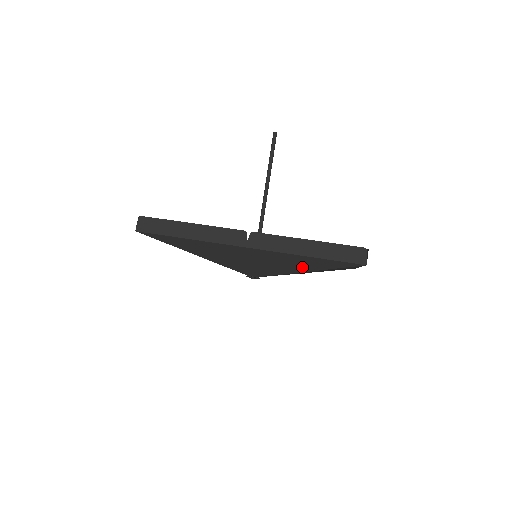
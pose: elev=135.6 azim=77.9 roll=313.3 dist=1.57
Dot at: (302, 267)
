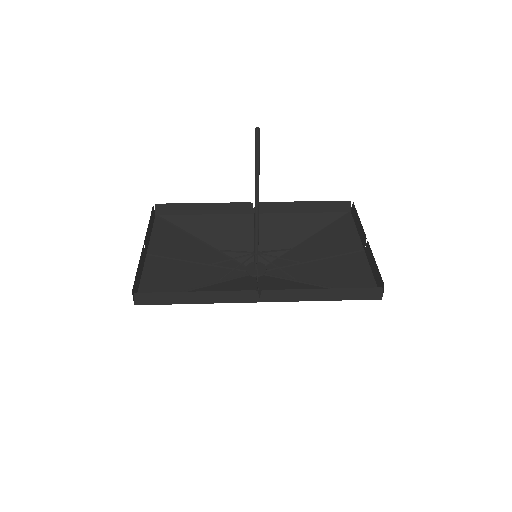
Dot at: occluded
